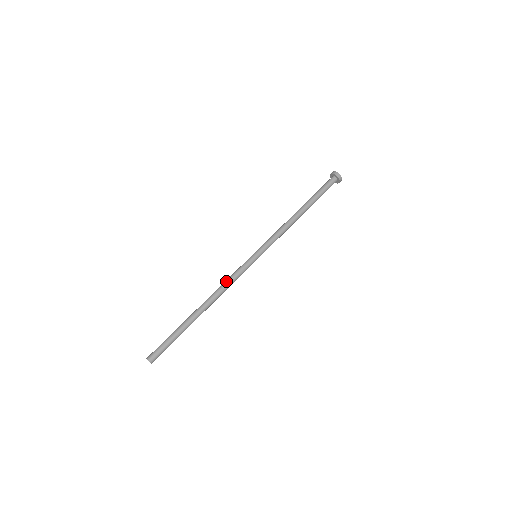
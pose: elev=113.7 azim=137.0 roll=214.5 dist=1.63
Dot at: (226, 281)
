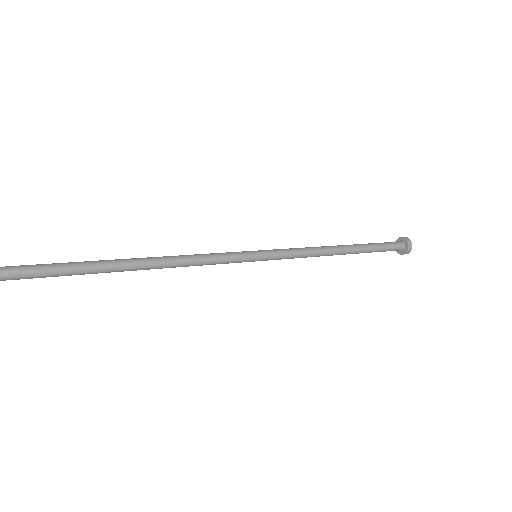
Dot at: (195, 254)
